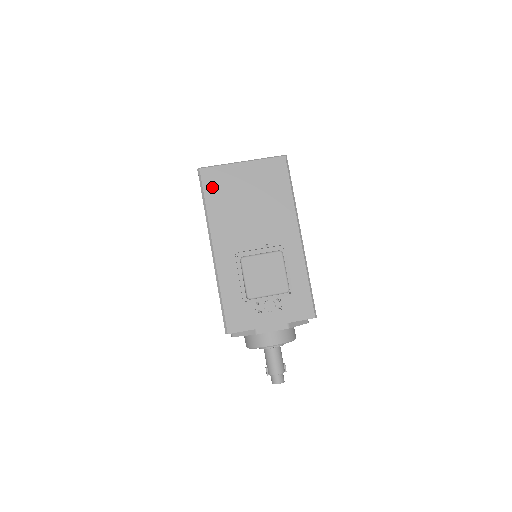
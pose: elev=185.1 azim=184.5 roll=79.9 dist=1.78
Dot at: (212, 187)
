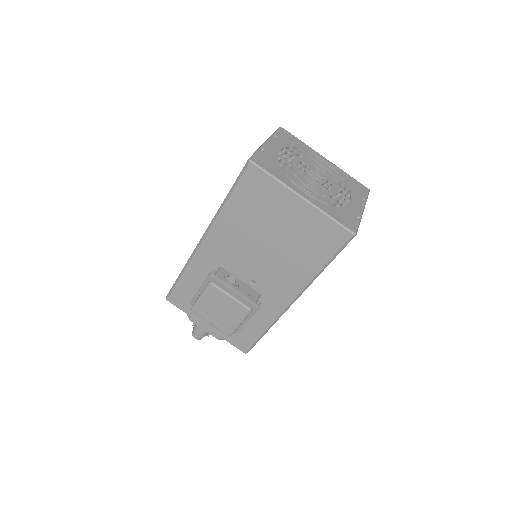
Dot at: (247, 191)
